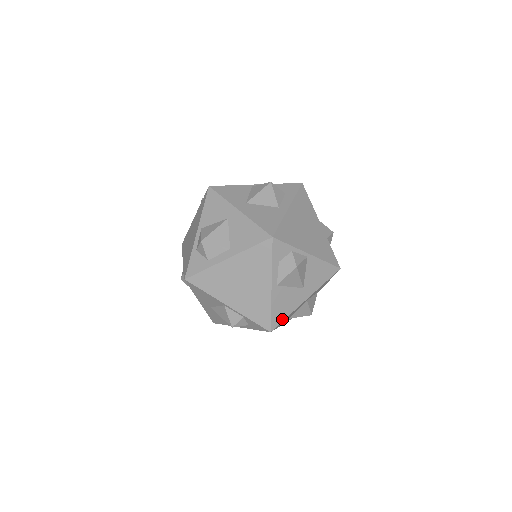
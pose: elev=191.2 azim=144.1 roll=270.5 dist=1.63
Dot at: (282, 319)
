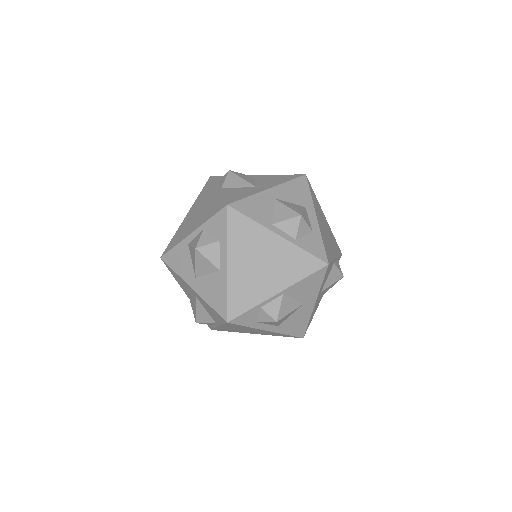
Dot at: occluded
